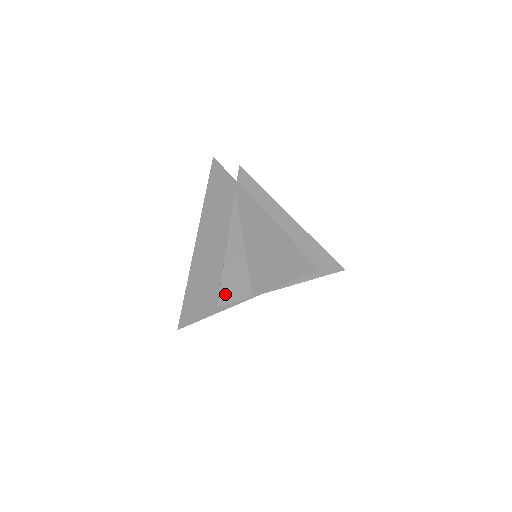
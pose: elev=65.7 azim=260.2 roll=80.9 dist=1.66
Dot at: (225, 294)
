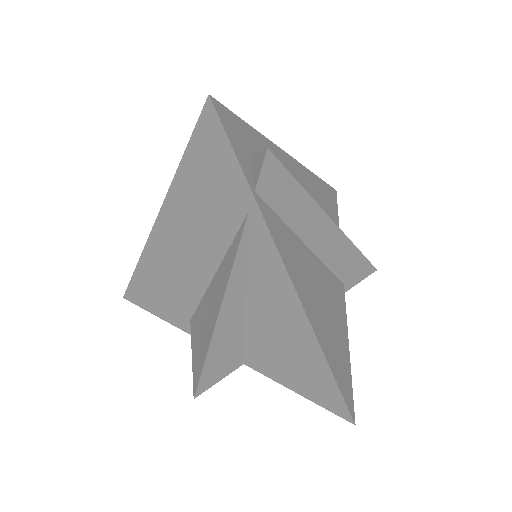
Dot at: (207, 380)
